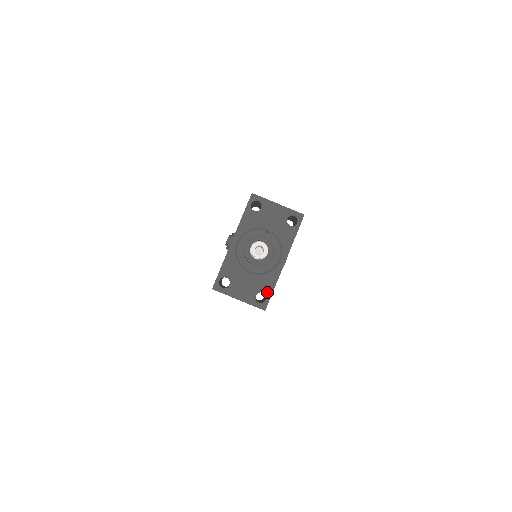
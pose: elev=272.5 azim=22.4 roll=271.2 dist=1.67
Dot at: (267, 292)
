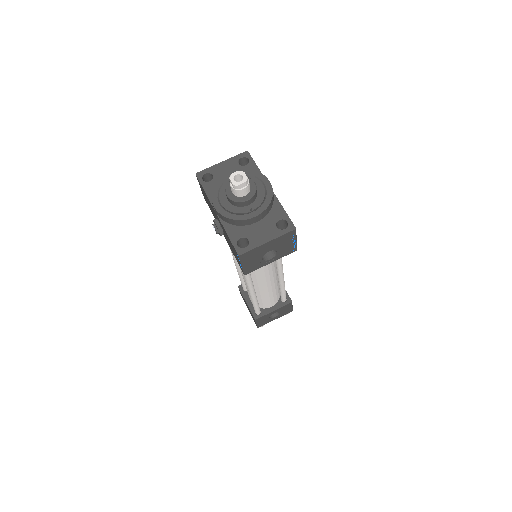
Dot at: (282, 216)
